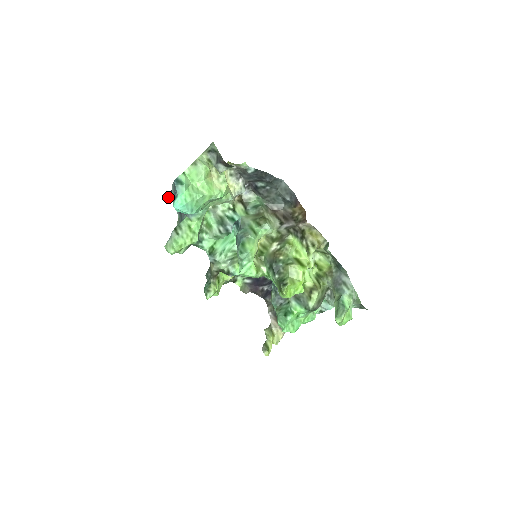
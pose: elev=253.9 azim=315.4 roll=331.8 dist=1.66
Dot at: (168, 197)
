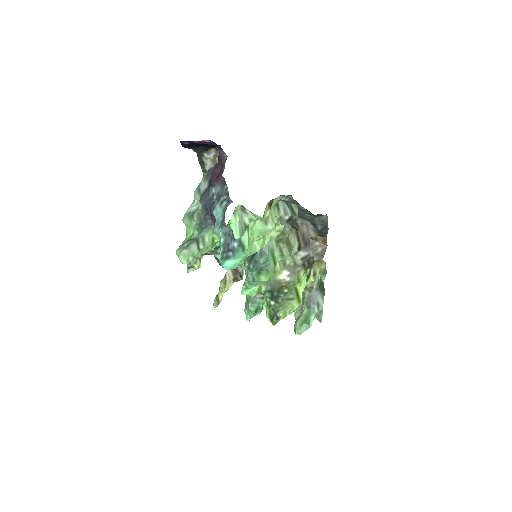
Dot at: (183, 143)
